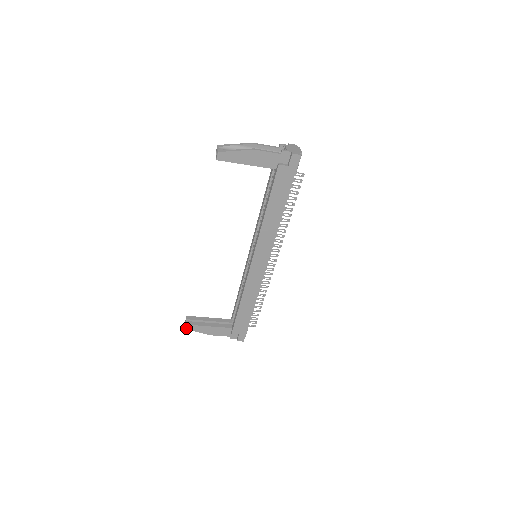
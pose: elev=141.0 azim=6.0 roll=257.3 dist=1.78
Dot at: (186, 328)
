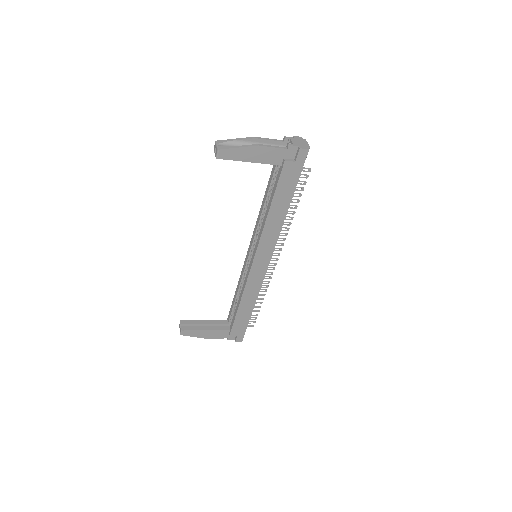
Dot at: (181, 334)
